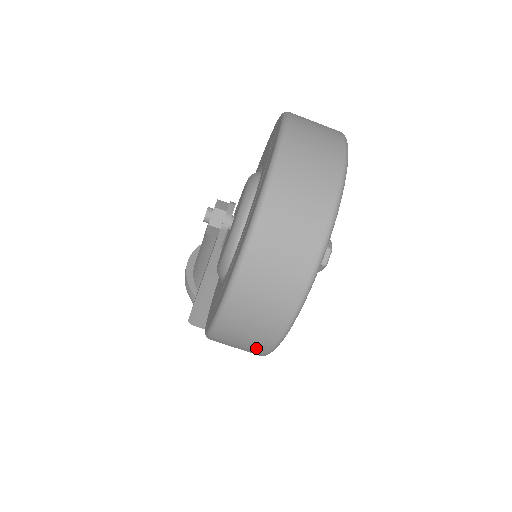
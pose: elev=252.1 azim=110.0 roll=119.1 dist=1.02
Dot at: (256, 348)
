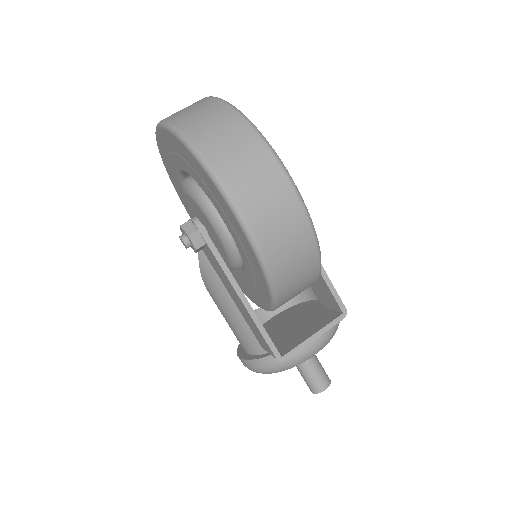
Dot at: (295, 221)
